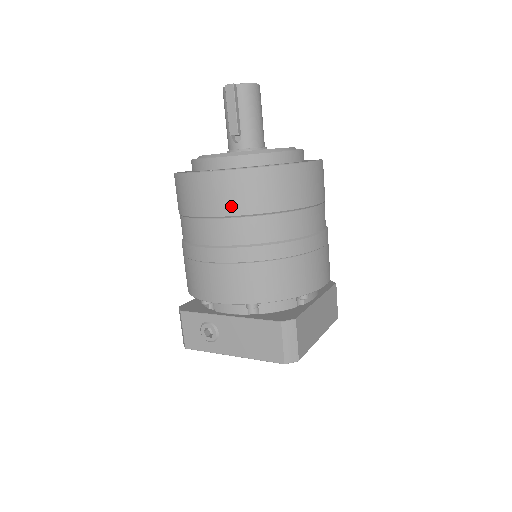
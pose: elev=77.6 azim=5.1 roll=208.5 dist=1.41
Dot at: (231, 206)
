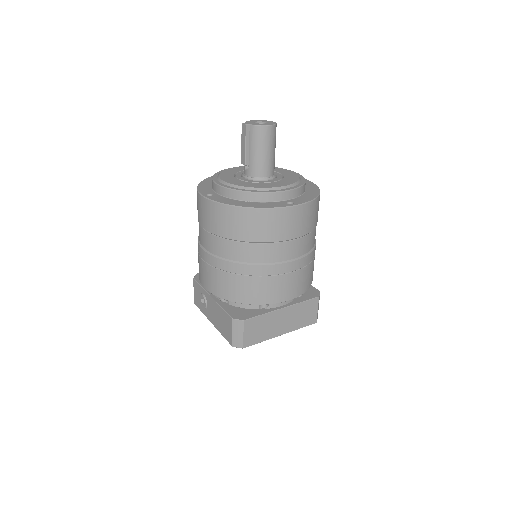
Dot at: (213, 227)
